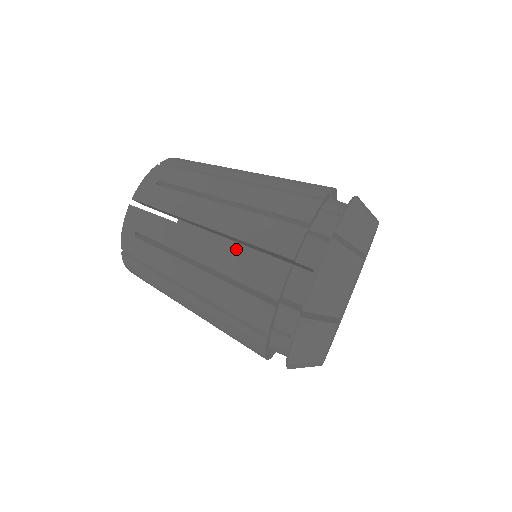
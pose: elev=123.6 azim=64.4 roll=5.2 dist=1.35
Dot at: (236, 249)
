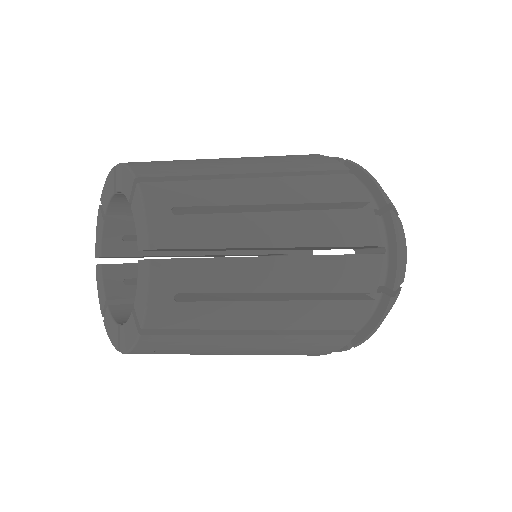
Dot at: occluded
